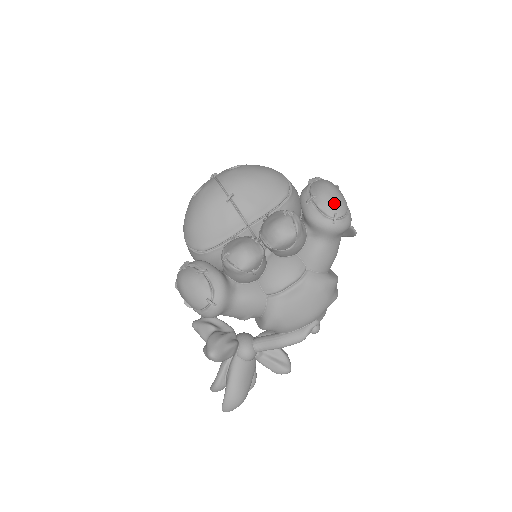
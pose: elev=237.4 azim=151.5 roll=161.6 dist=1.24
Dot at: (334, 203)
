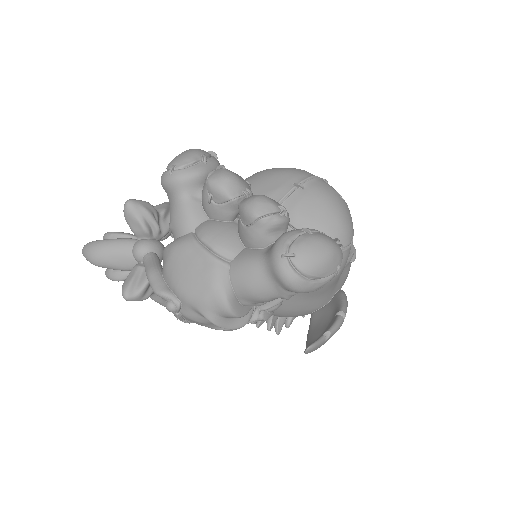
Dot at: (307, 251)
